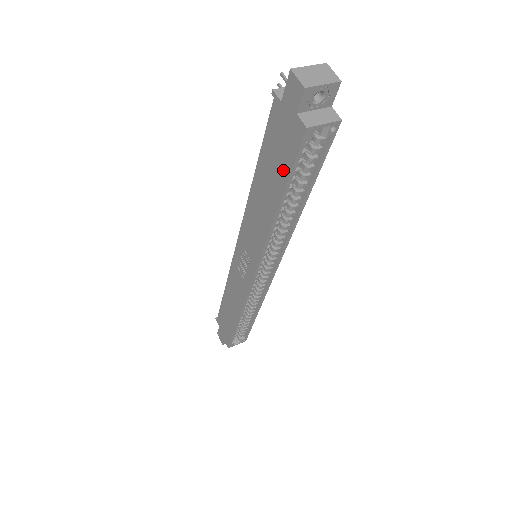
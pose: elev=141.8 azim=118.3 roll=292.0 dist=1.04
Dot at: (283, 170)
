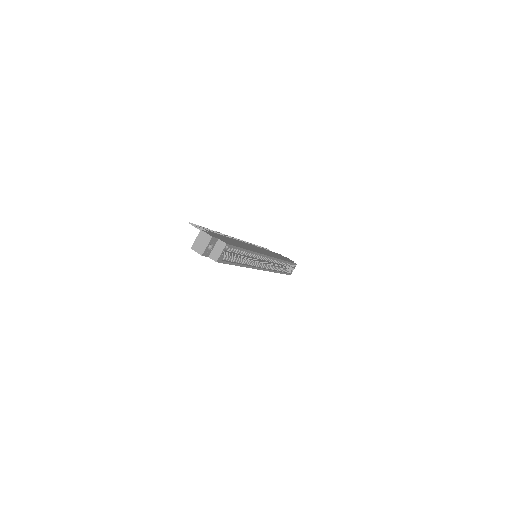
Dot at: occluded
